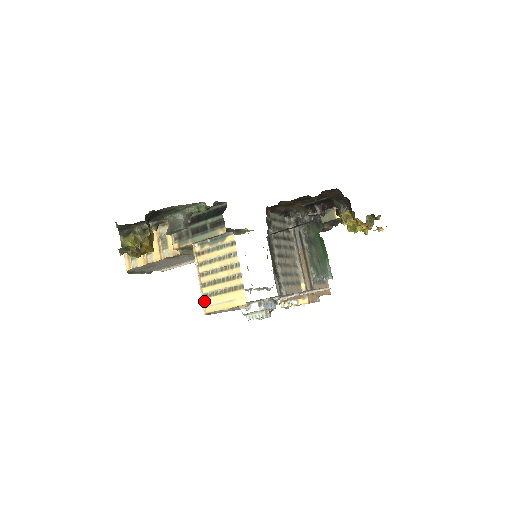
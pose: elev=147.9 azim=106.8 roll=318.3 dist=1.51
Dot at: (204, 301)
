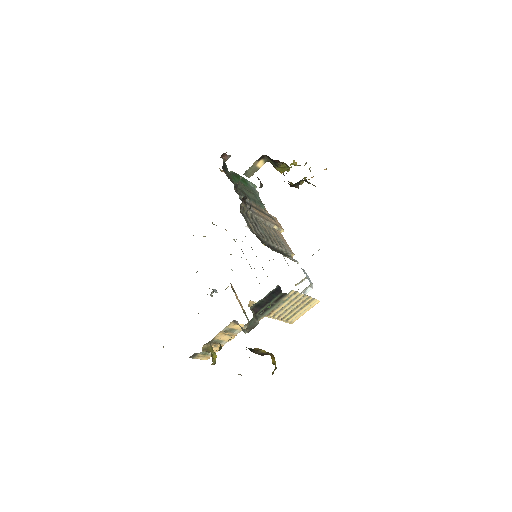
Dot at: (289, 322)
